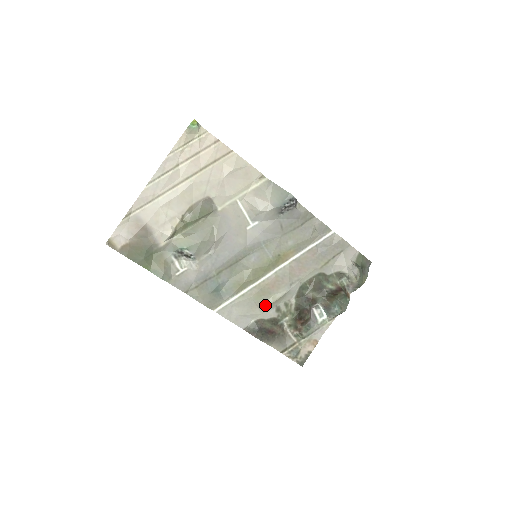
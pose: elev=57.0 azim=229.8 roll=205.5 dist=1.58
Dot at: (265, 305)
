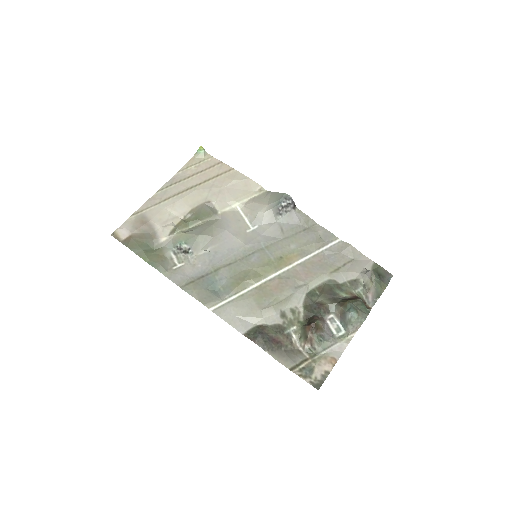
Dot at: (267, 307)
